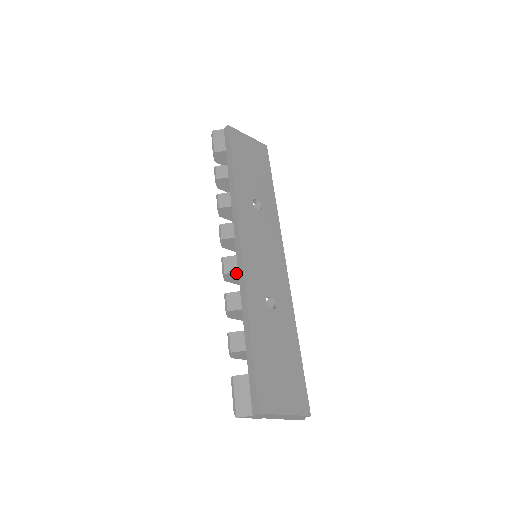
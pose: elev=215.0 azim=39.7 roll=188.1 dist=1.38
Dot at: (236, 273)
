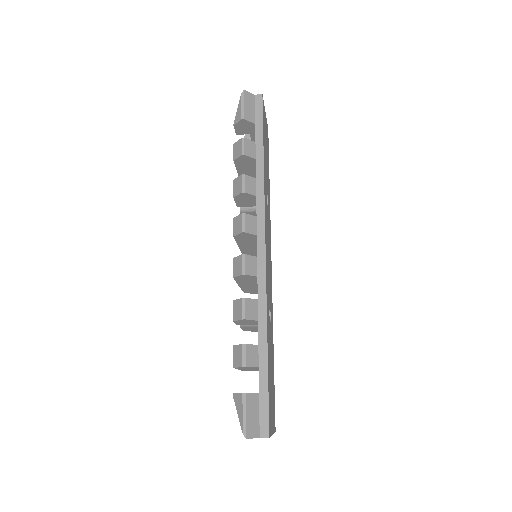
Dot at: (254, 276)
